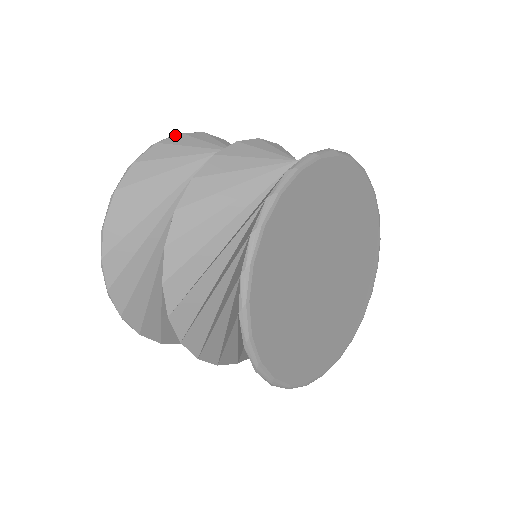
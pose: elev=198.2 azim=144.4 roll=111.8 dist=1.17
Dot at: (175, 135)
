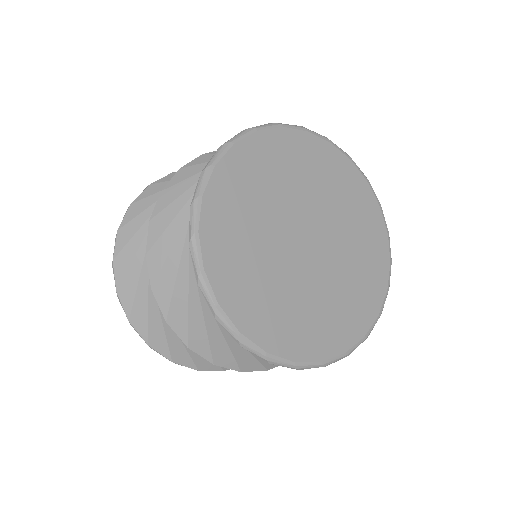
Dot at: (167, 175)
